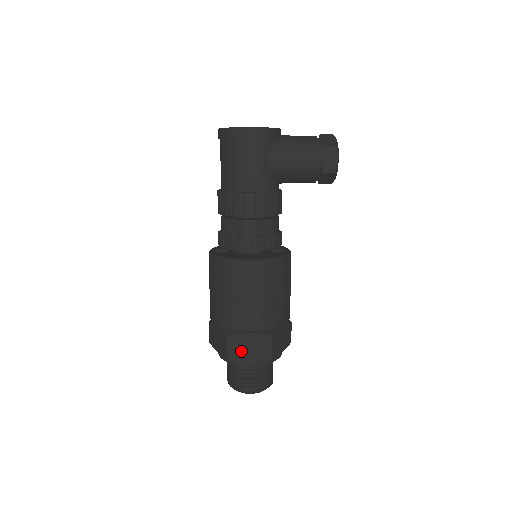
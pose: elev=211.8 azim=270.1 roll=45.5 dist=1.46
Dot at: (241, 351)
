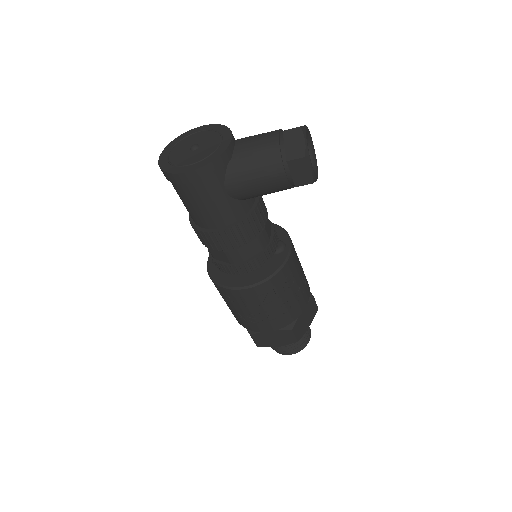
Dot at: (267, 342)
